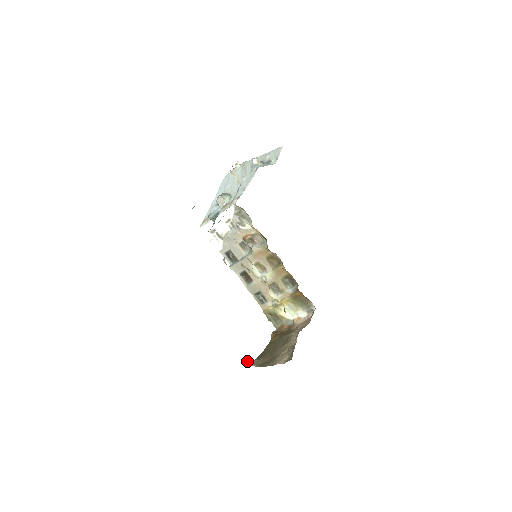
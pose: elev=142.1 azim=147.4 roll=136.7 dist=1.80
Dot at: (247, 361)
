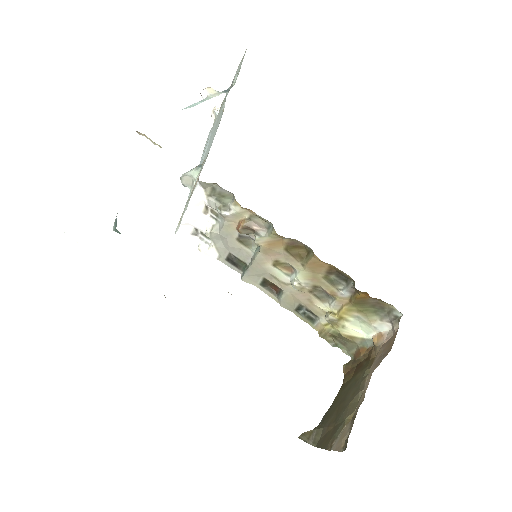
Dot at: occluded
